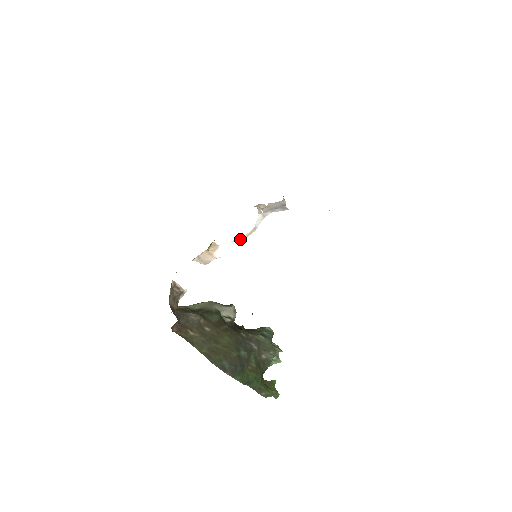
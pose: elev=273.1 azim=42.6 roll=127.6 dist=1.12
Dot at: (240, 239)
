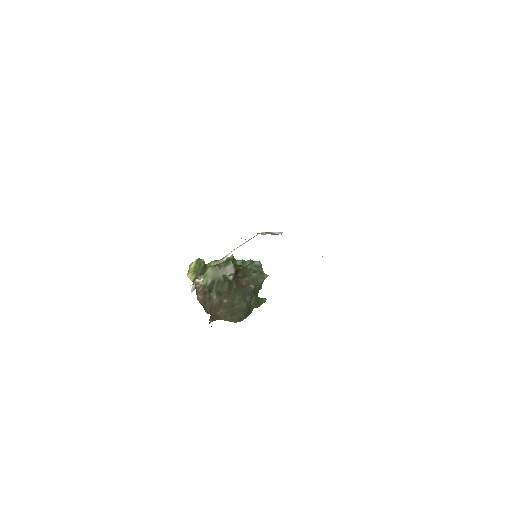
Dot at: (241, 245)
